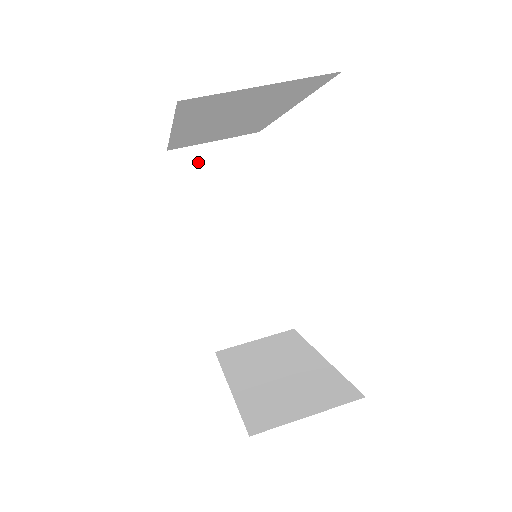
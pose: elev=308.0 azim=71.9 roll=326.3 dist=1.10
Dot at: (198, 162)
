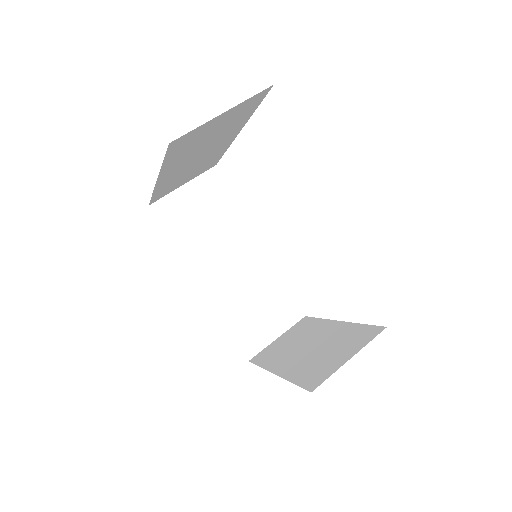
Dot at: (177, 206)
